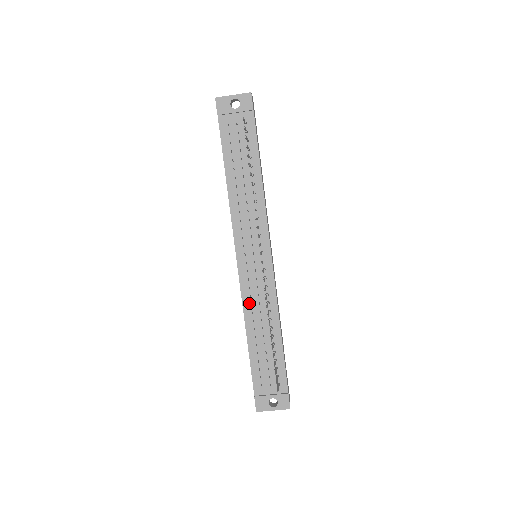
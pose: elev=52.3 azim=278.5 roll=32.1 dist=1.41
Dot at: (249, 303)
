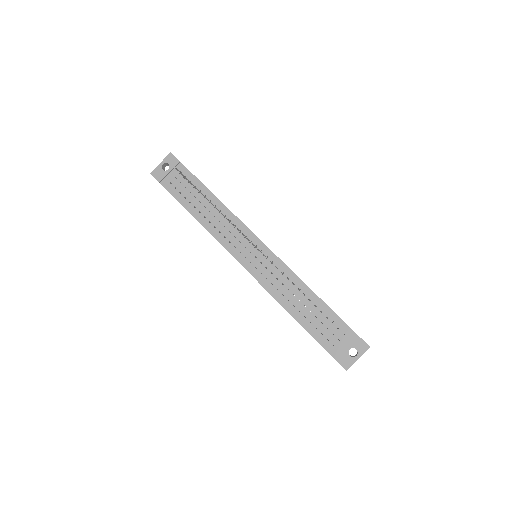
Dot at: (275, 290)
